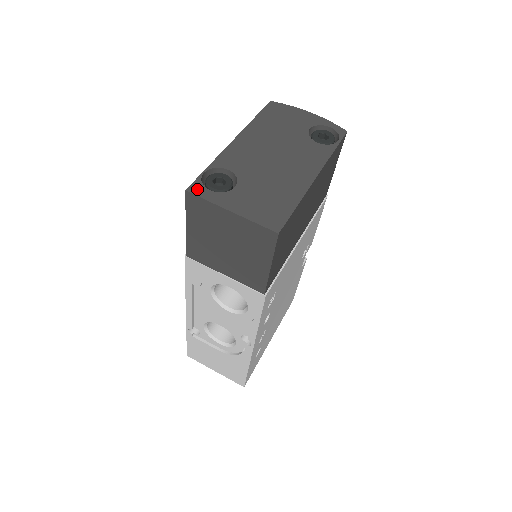
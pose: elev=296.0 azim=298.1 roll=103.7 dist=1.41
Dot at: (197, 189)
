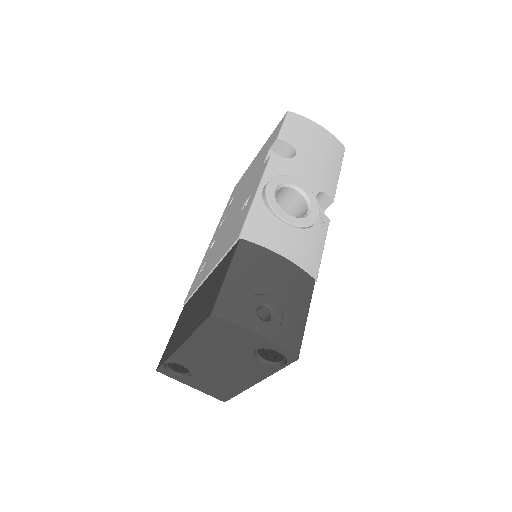
Dot at: (164, 372)
